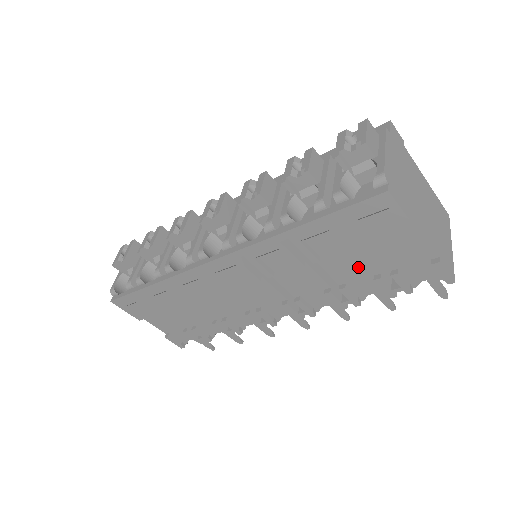
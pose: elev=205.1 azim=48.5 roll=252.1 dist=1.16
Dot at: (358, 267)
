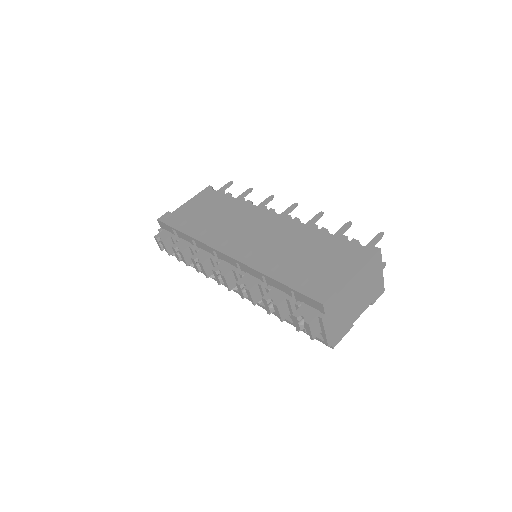
Dot at: occluded
